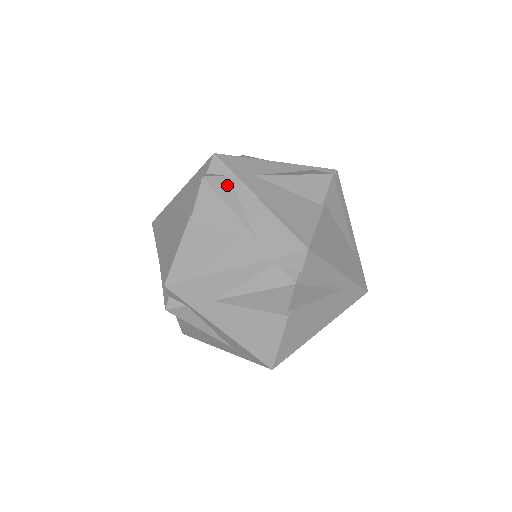
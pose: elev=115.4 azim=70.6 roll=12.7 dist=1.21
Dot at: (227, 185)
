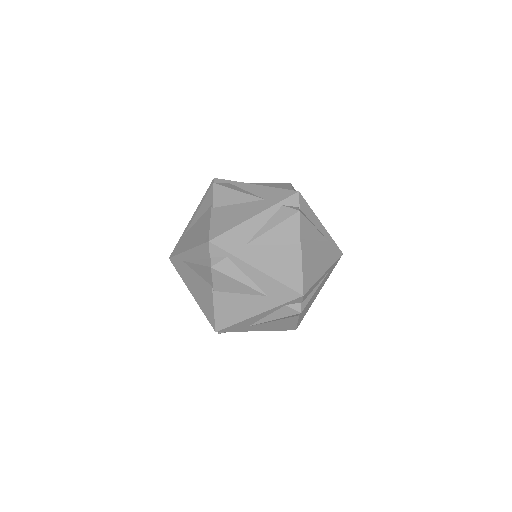
Dot at: (231, 185)
